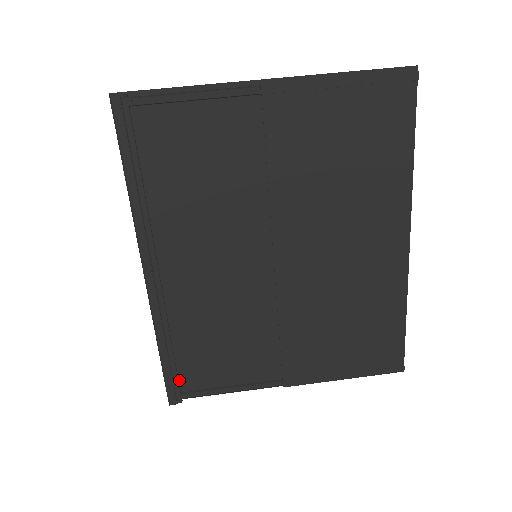
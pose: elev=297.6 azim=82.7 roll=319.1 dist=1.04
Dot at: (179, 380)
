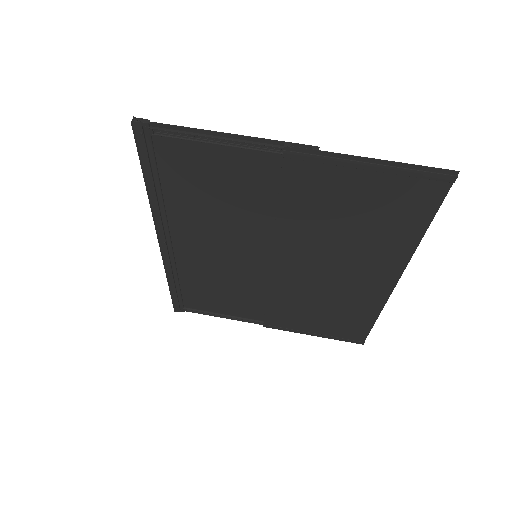
Dot at: (183, 301)
